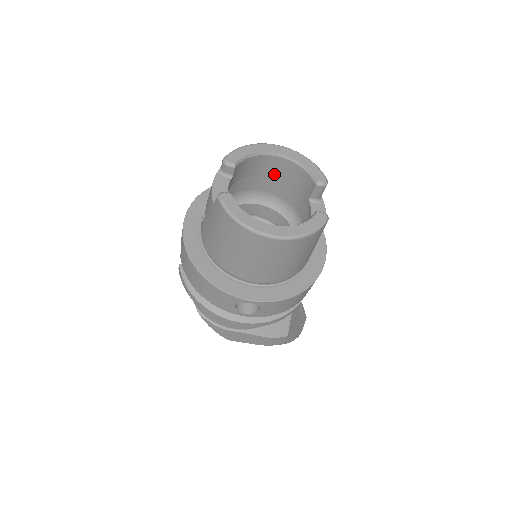
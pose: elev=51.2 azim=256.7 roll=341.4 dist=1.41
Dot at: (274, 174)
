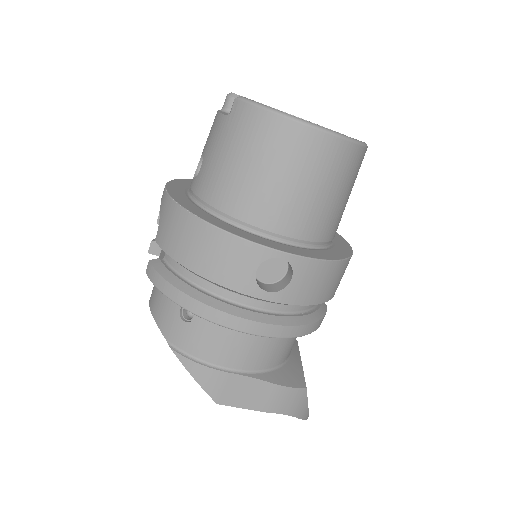
Dot at: occluded
